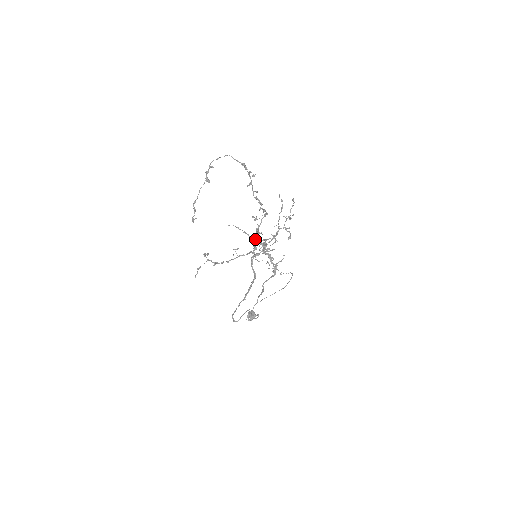
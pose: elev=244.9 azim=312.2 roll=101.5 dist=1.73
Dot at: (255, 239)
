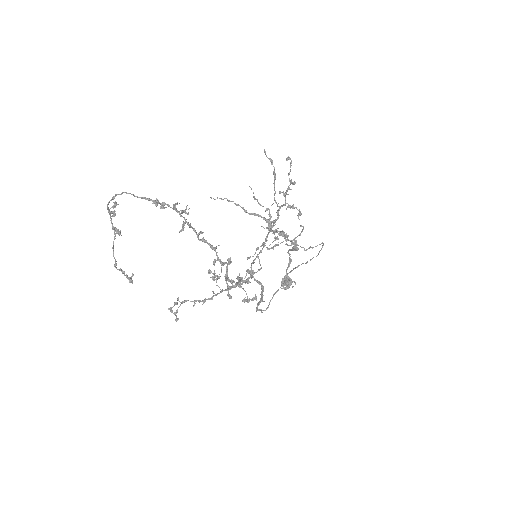
Dot at: (253, 213)
